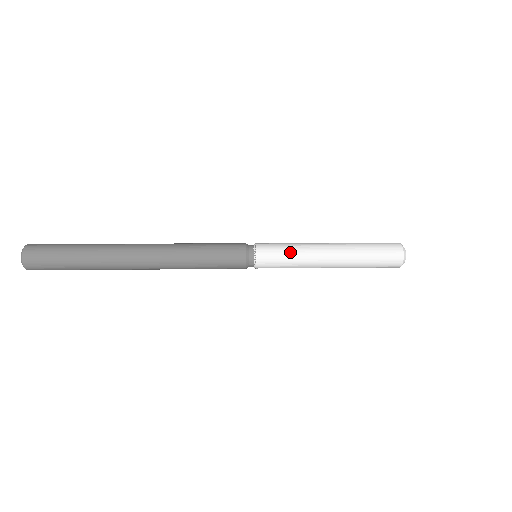
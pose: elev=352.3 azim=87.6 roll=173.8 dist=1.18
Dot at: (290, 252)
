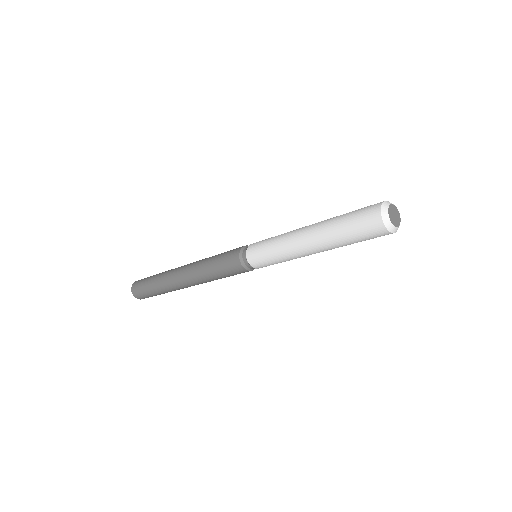
Dot at: (272, 240)
